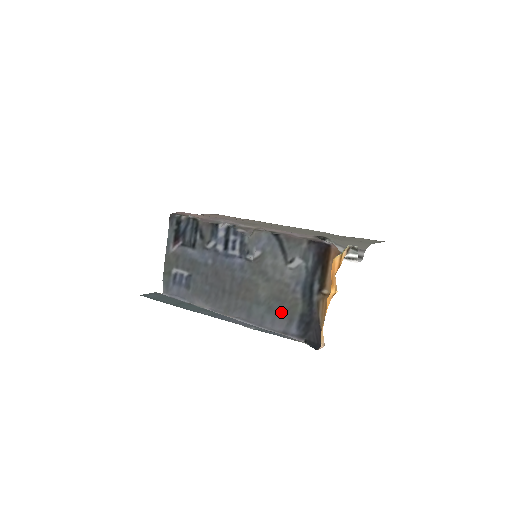
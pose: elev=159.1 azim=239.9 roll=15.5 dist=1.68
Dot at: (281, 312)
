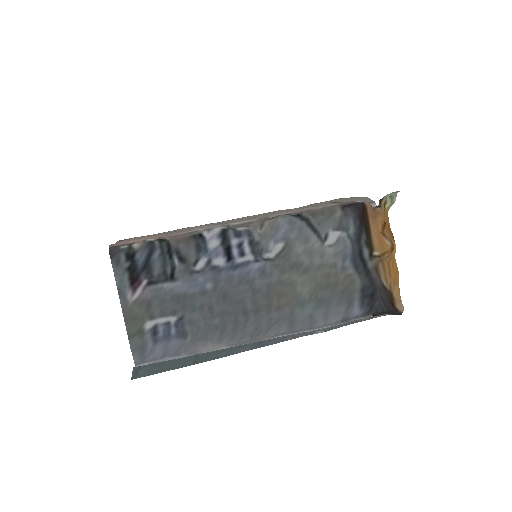
Dot at: (335, 299)
